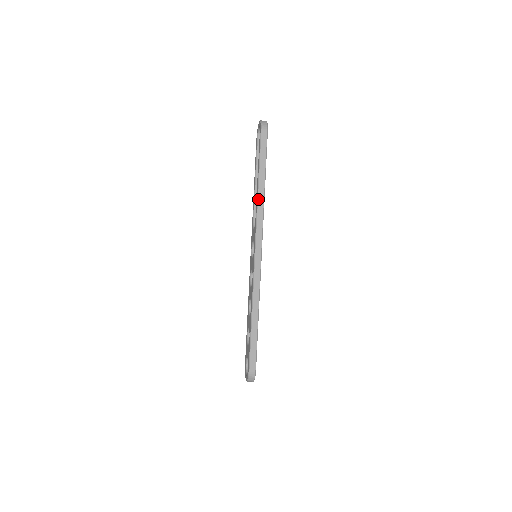
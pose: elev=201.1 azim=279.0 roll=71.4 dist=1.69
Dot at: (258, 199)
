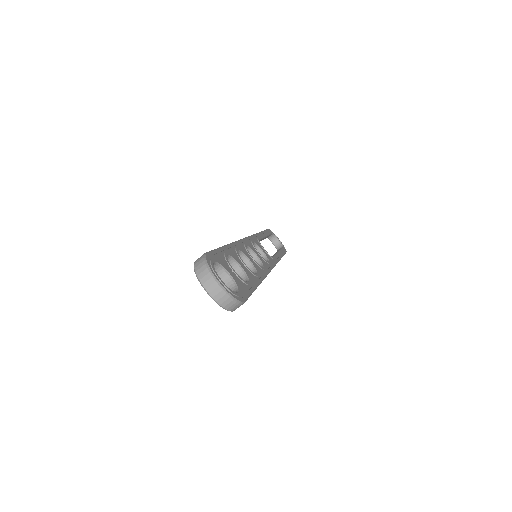
Dot at: occluded
